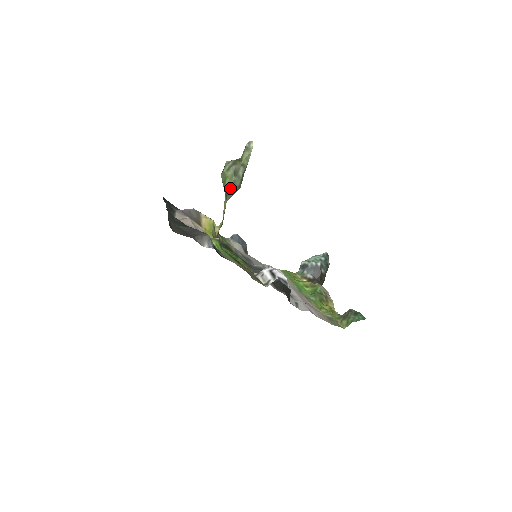
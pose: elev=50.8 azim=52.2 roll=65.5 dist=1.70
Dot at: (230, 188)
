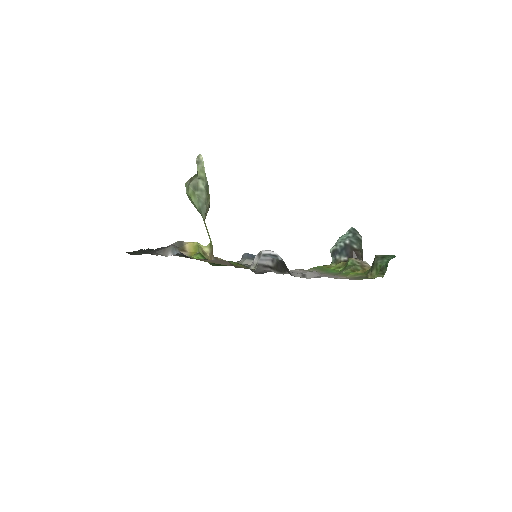
Dot at: (199, 205)
